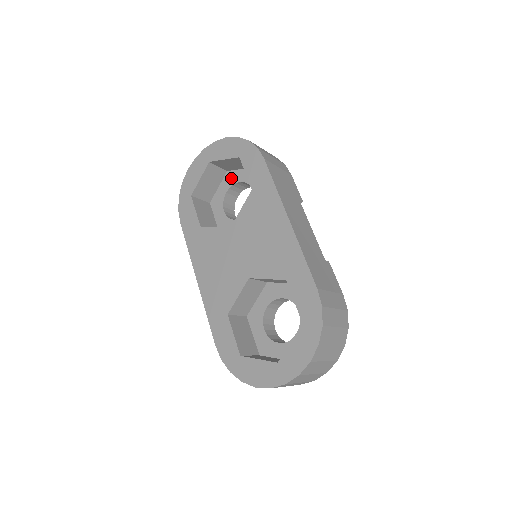
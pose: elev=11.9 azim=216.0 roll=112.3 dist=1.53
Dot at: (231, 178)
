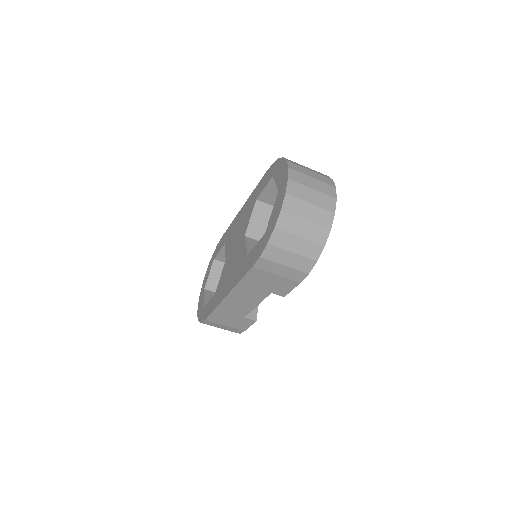
Dot at: occluded
